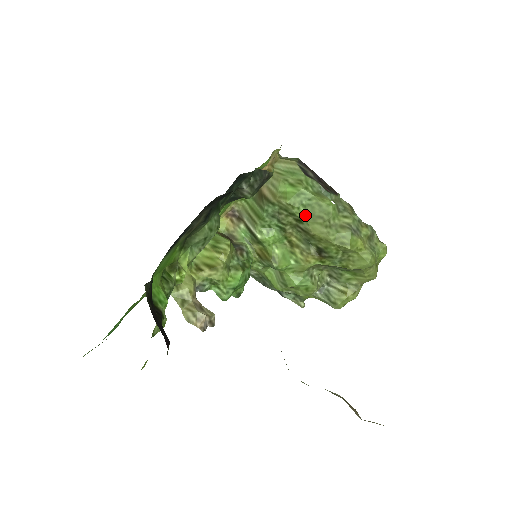
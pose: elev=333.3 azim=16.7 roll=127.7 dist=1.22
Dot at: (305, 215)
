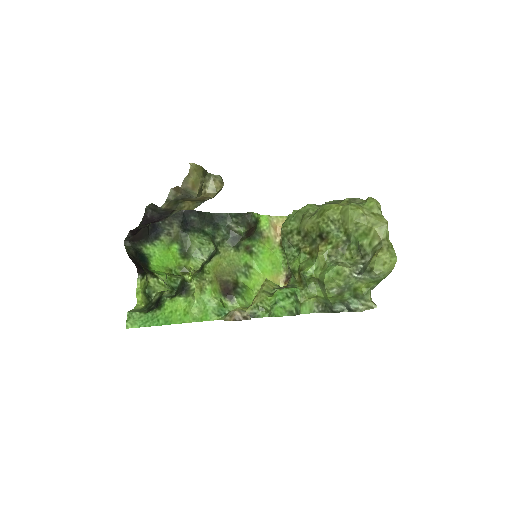
Dot at: (296, 224)
